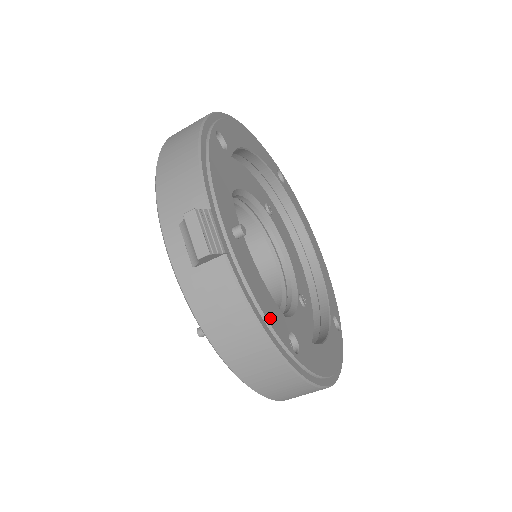
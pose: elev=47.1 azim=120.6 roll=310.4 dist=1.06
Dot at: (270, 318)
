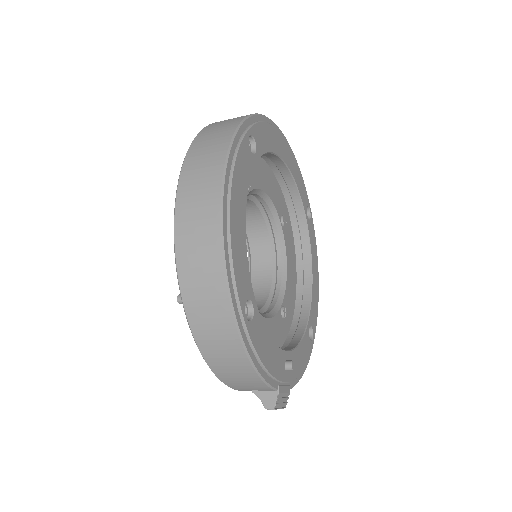
Dot at: (306, 359)
